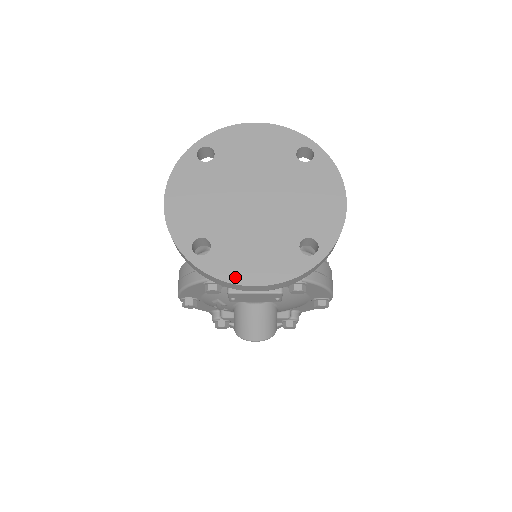
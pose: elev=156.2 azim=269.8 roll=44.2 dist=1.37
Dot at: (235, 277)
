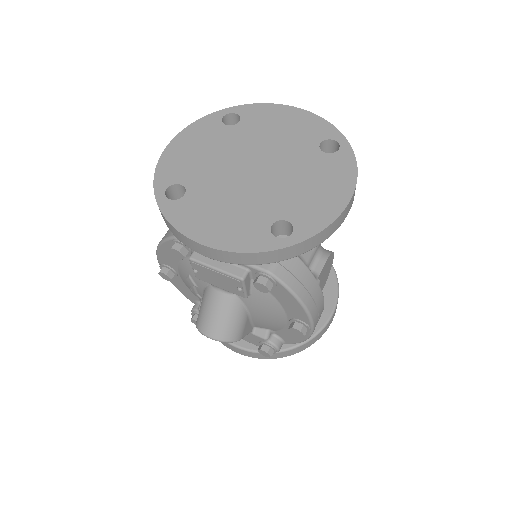
Dot at: (189, 229)
